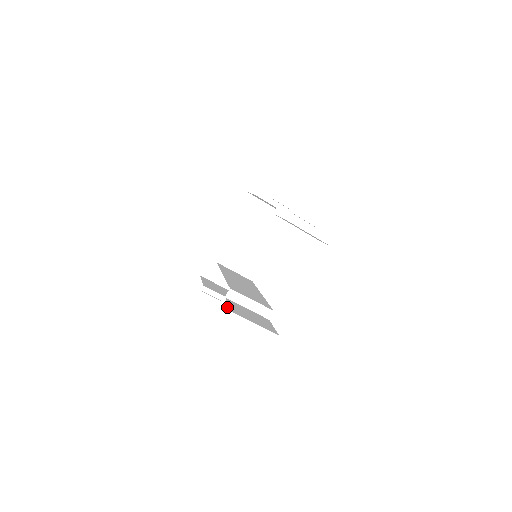
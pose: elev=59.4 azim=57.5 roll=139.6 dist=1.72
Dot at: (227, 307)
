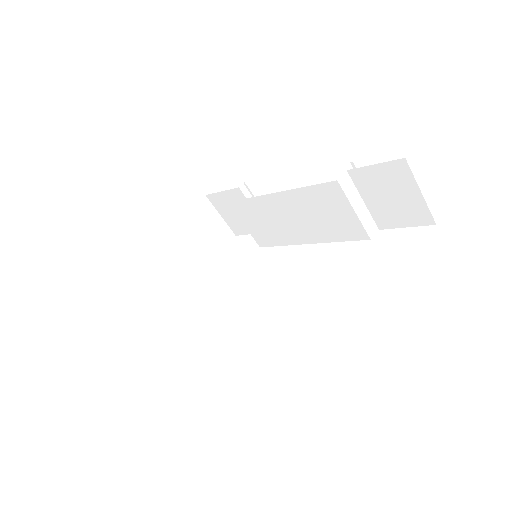
Dot at: (270, 294)
